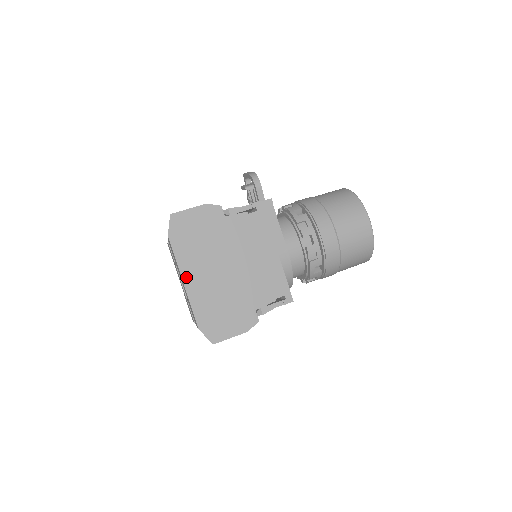
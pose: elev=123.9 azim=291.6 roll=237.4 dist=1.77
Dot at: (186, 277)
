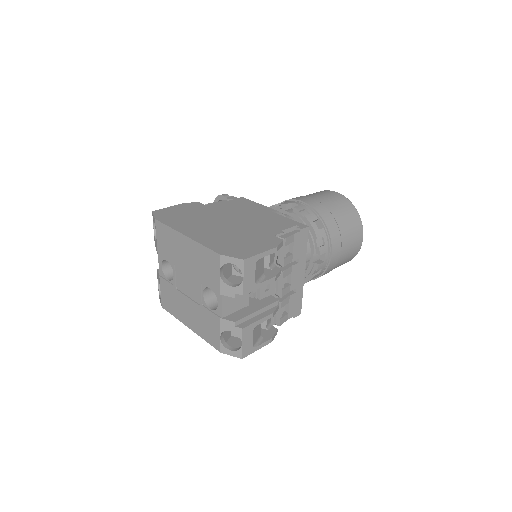
Dot at: (186, 233)
